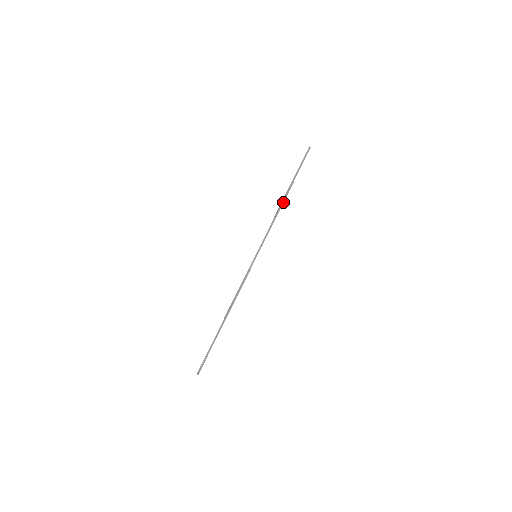
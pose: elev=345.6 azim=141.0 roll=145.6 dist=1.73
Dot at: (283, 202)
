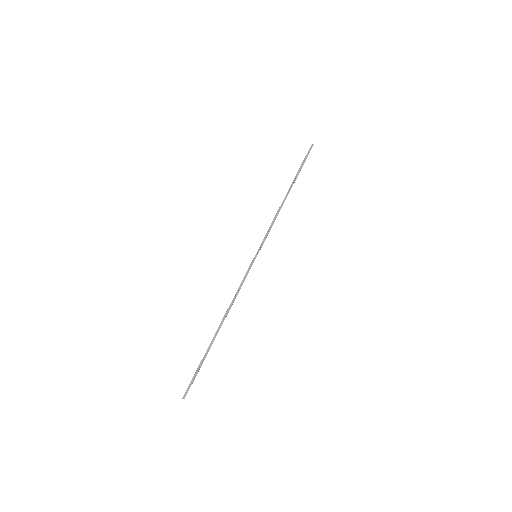
Dot at: (285, 199)
